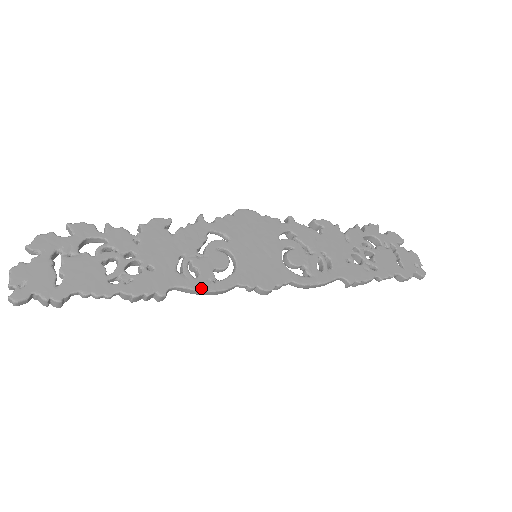
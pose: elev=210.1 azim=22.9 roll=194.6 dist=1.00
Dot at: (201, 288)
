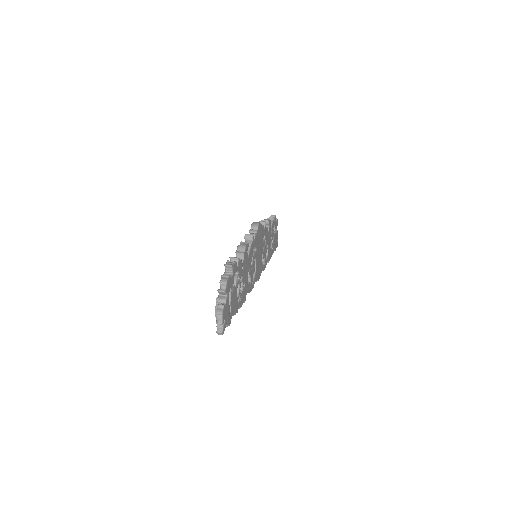
Dot at: occluded
